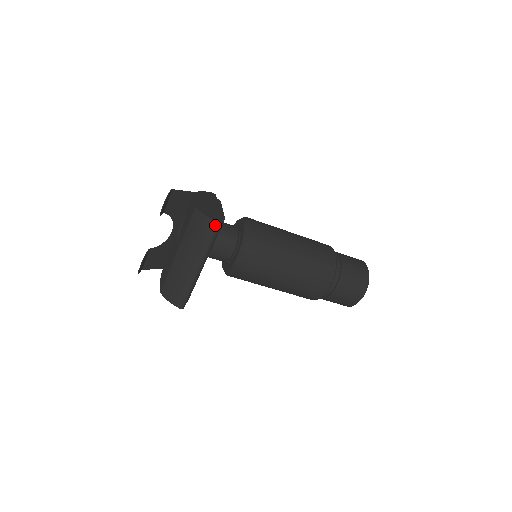
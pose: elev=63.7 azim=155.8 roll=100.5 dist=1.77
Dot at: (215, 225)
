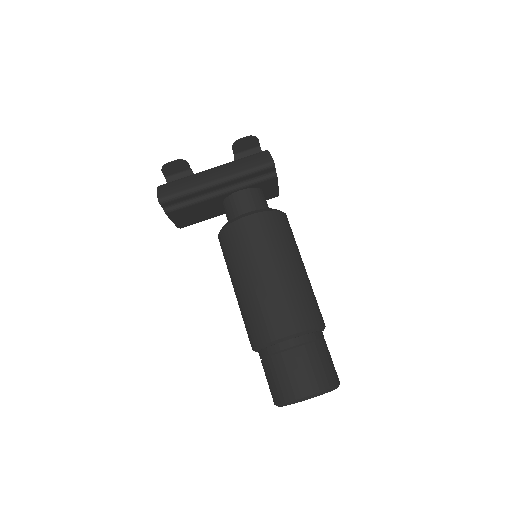
Dot at: (269, 160)
